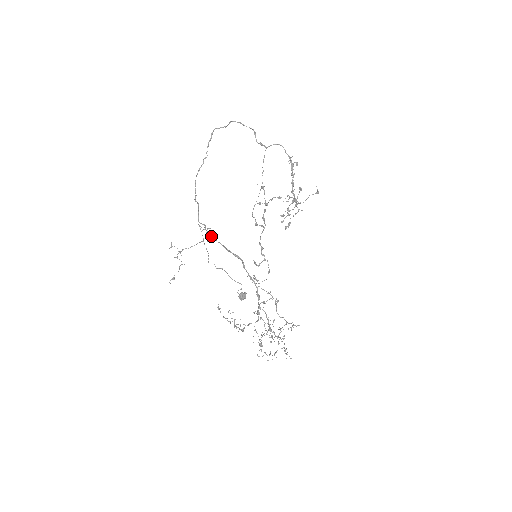
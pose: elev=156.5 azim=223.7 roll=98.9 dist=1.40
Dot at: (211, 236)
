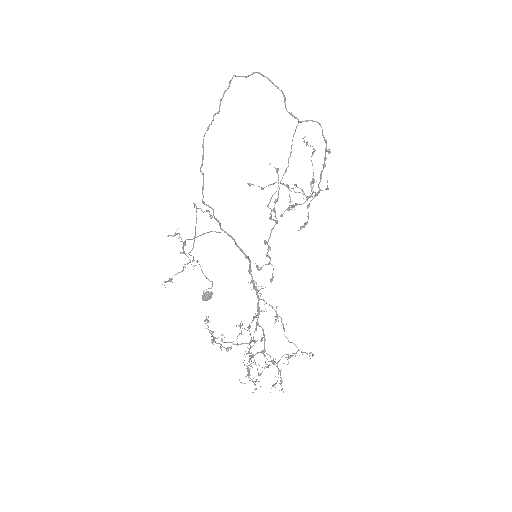
Dot at: (220, 225)
